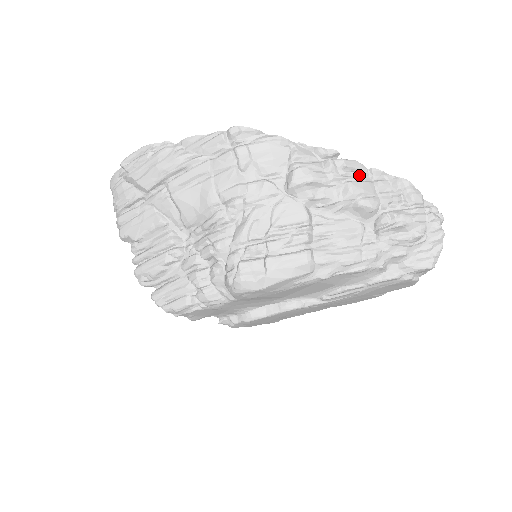
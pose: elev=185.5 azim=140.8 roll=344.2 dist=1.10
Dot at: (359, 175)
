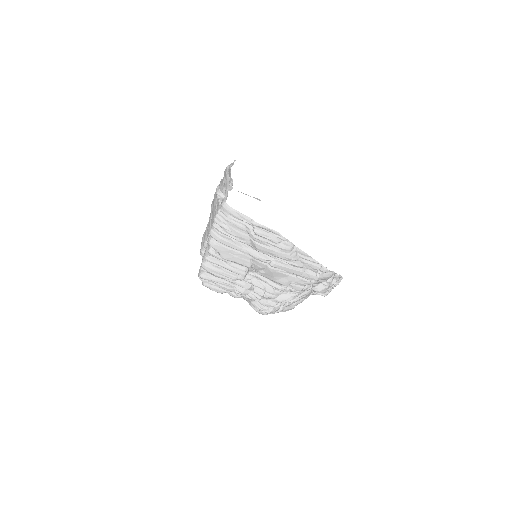
Dot at: occluded
